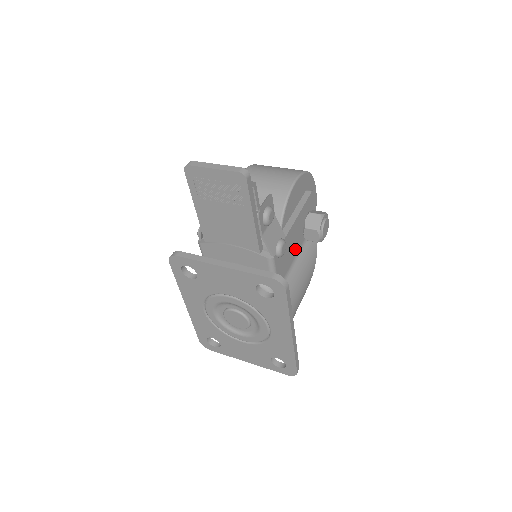
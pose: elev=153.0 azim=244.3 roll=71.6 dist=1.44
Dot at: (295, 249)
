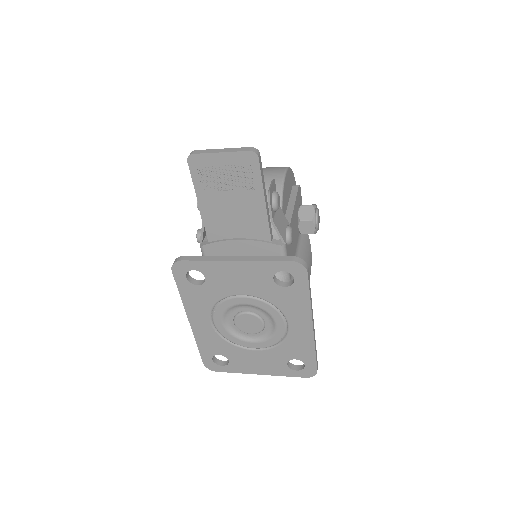
Dot at: (295, 242)
